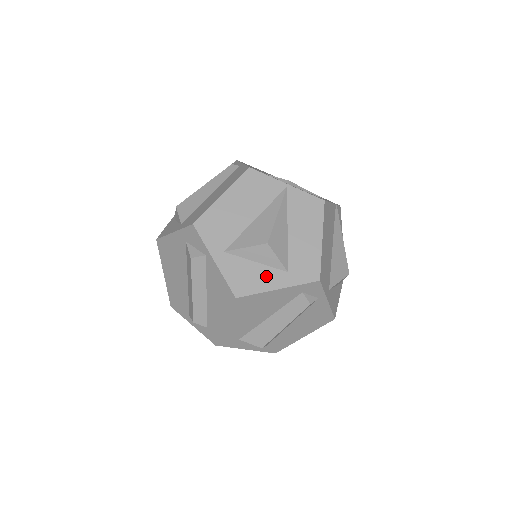
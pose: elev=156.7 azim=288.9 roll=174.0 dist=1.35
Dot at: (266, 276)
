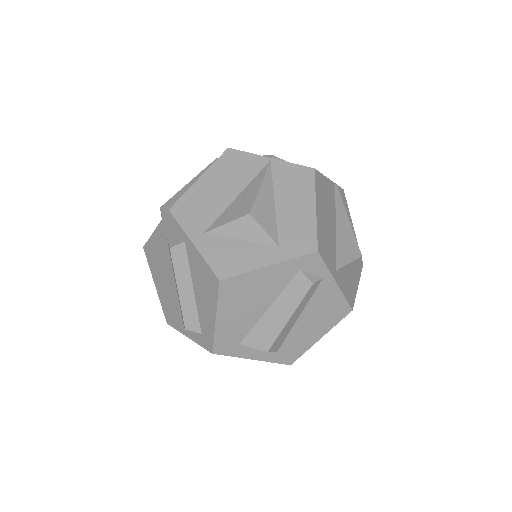
Dot at: (253, 253)
